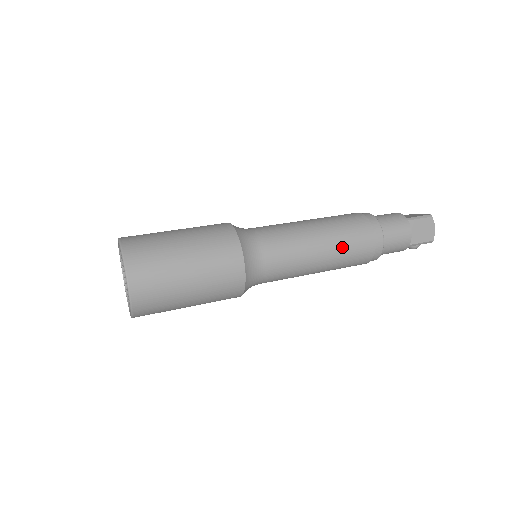
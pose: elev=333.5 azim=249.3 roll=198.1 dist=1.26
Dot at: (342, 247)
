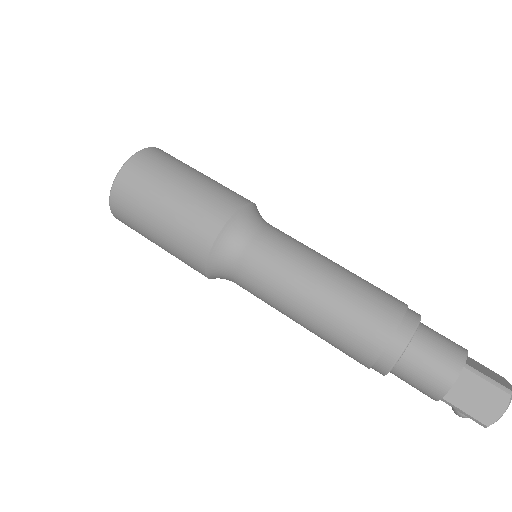
Dot at: (336, 317)
